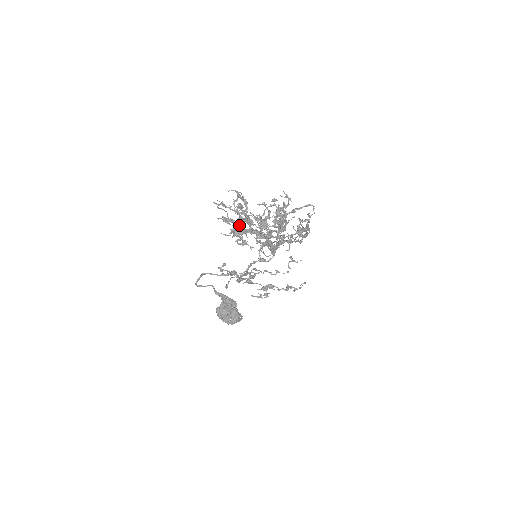
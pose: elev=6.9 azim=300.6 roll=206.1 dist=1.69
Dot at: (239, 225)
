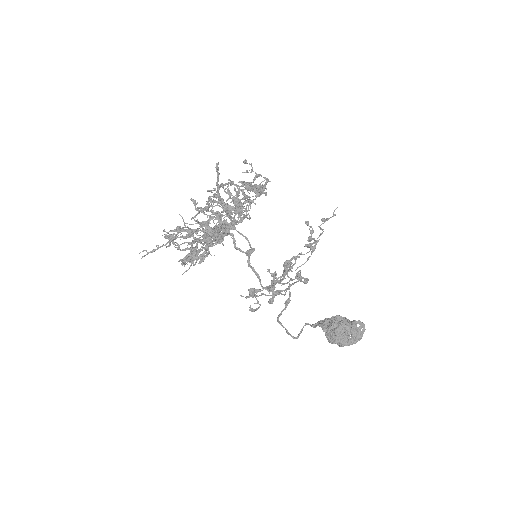
Dot at: (181, 250)
